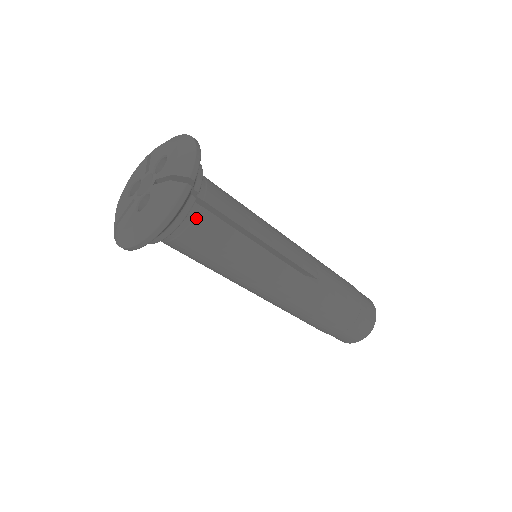
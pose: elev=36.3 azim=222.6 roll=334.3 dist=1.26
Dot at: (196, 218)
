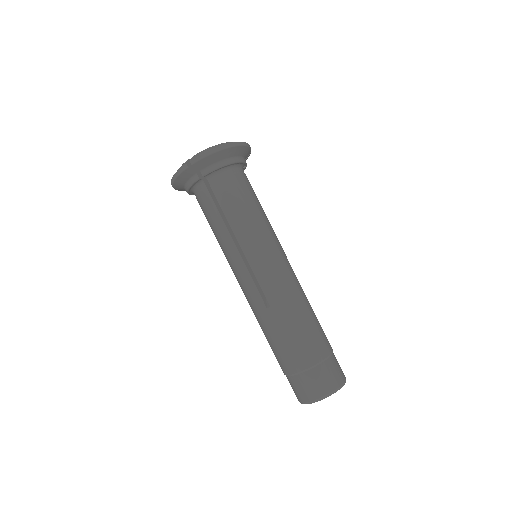
Dot at: (244, 174)
